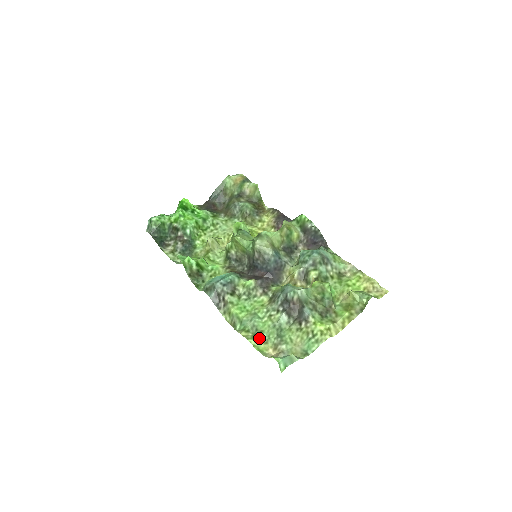
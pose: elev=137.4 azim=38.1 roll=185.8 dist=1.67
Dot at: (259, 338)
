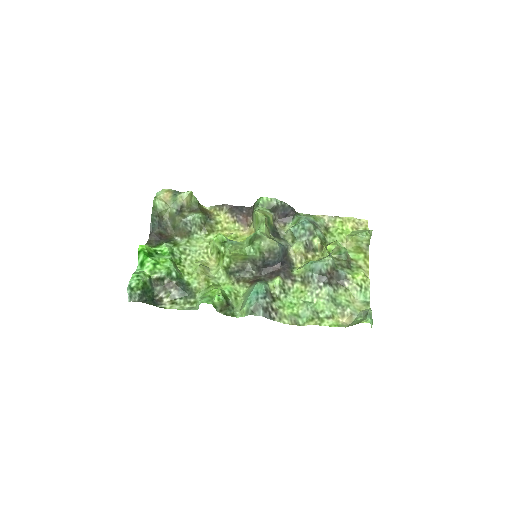
Dot at: (325, 318)
